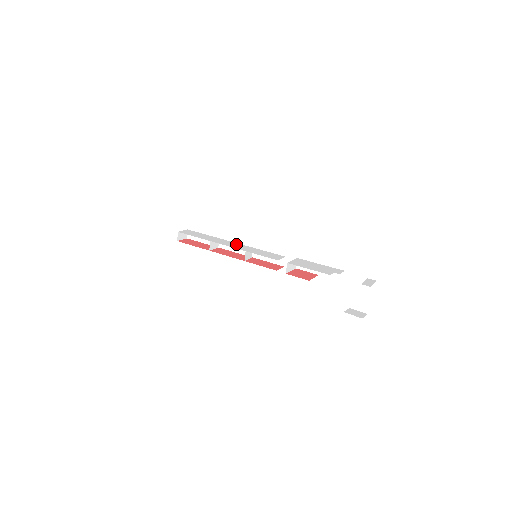
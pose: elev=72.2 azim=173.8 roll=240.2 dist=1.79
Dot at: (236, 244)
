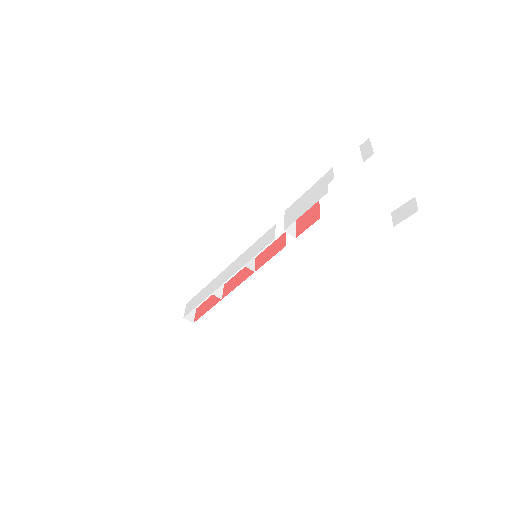
Dot at: (230, 268)
